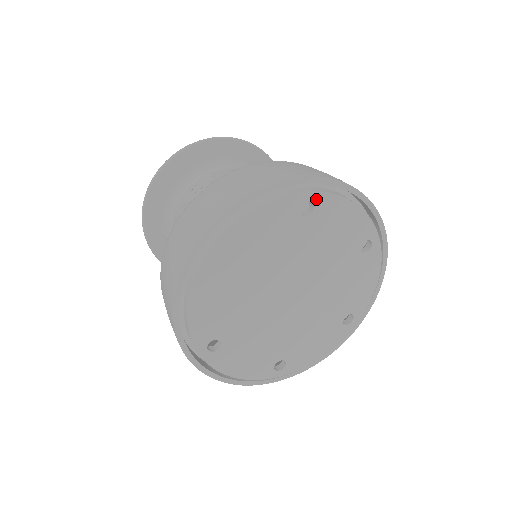
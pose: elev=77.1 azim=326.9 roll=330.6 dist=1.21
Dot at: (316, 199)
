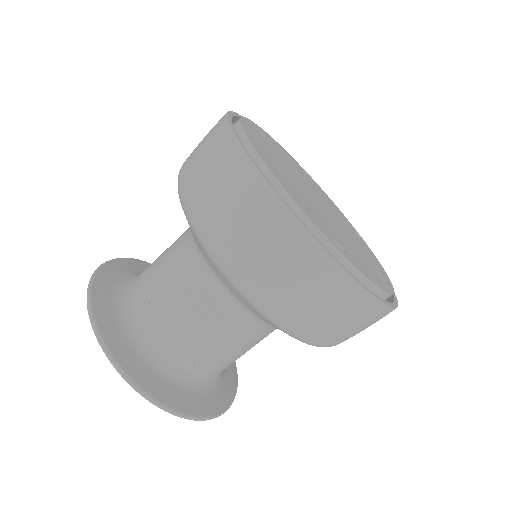
Dot at: (257, 127)
